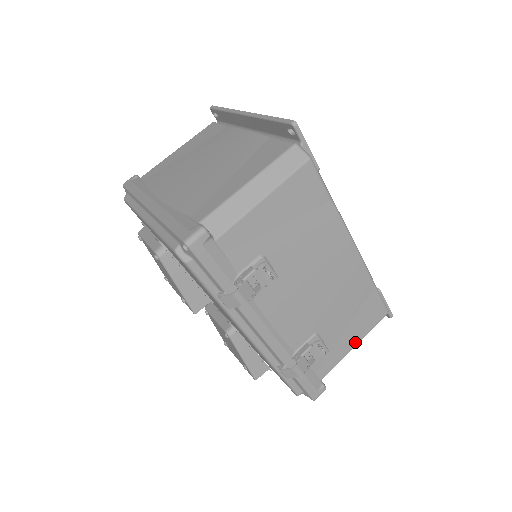
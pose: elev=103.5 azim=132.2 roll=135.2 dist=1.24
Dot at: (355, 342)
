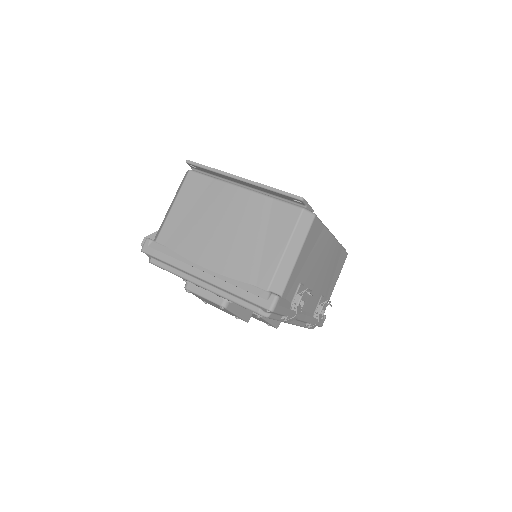
Dot at: (335, 283)
